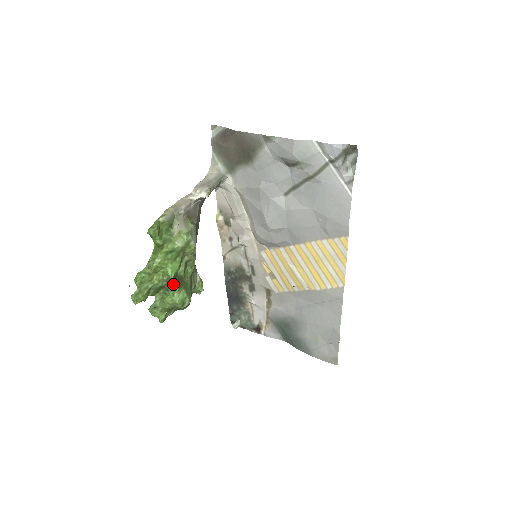
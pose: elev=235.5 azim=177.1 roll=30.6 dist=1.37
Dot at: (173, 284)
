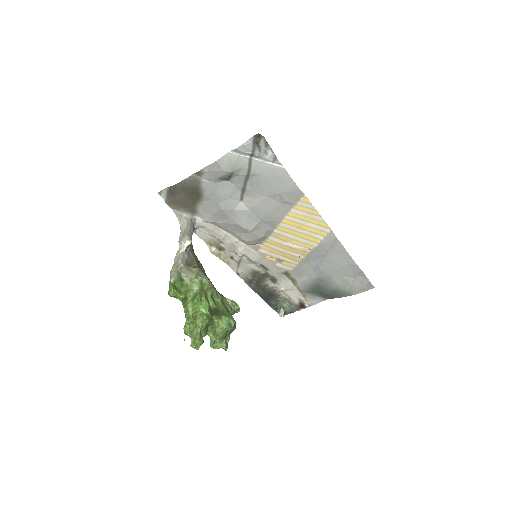
Dot at: (213, 317)
